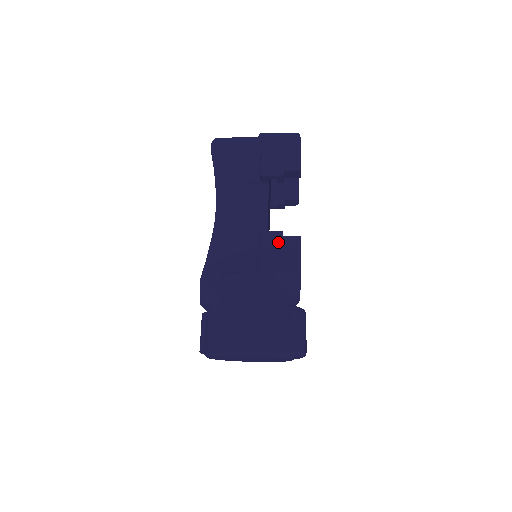
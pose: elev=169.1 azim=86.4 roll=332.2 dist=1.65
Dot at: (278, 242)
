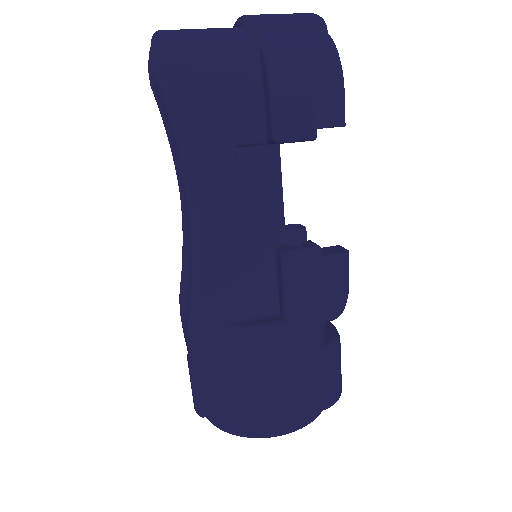
Dot at: (316, 269)
